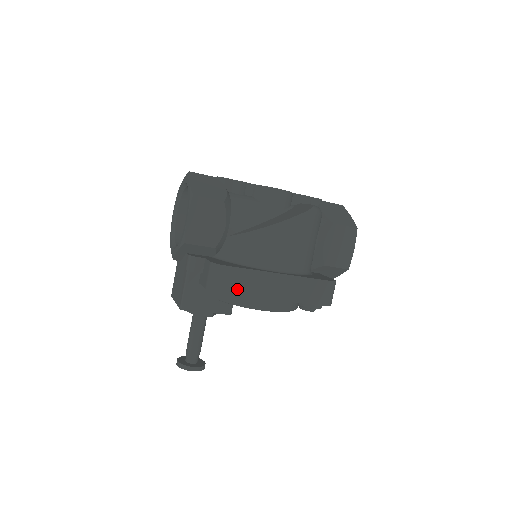
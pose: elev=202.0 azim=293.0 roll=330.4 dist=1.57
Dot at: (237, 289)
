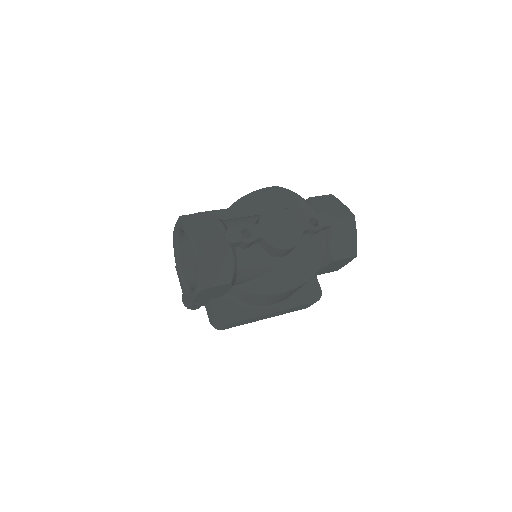
Dot at: (236, 325)
